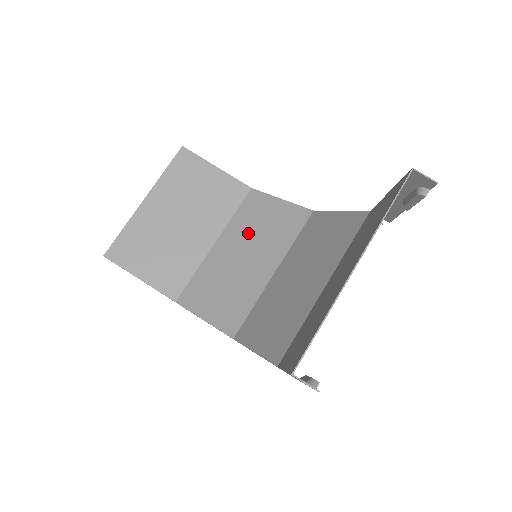
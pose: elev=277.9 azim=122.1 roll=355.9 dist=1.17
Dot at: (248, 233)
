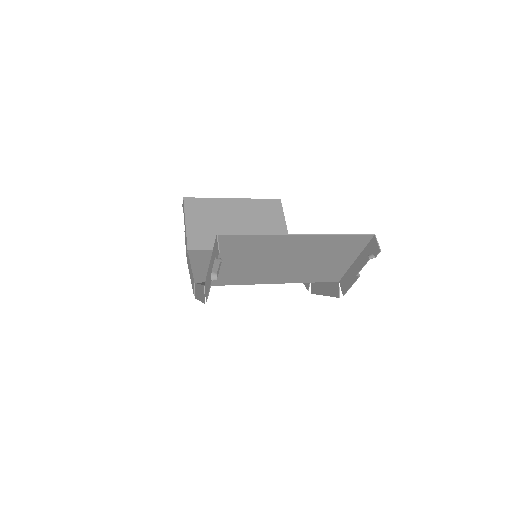
Dot at: occluded
